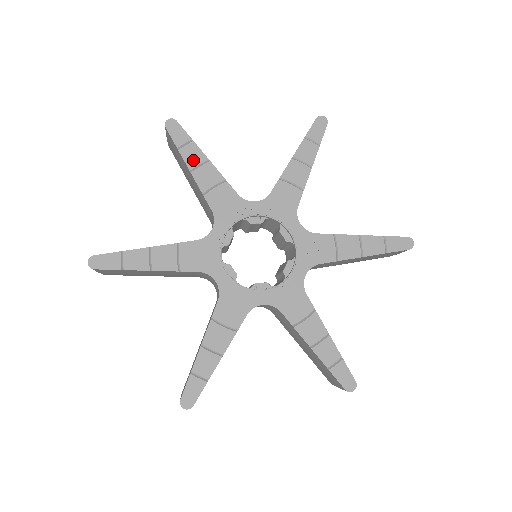
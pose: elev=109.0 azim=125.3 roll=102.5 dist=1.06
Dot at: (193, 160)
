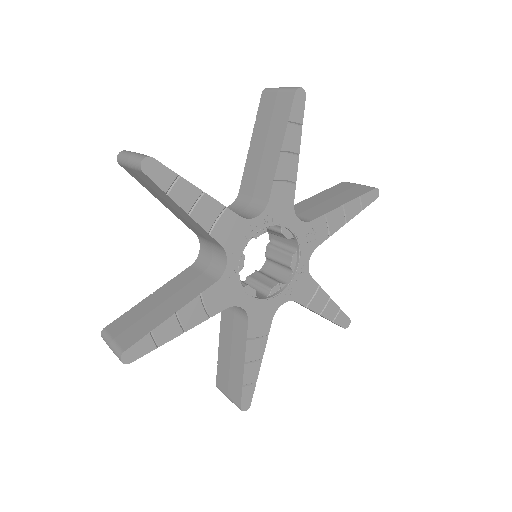
Dot at: (187, 200)
